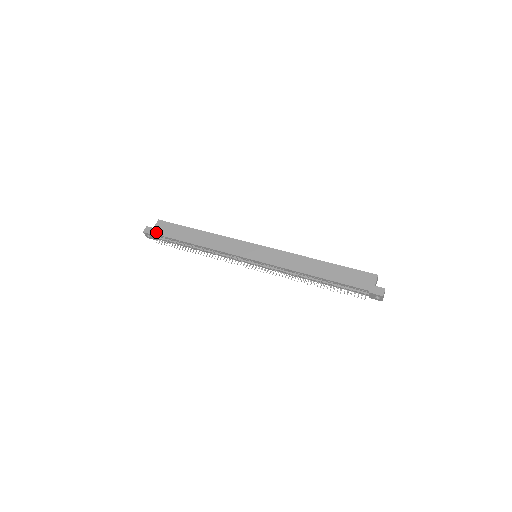
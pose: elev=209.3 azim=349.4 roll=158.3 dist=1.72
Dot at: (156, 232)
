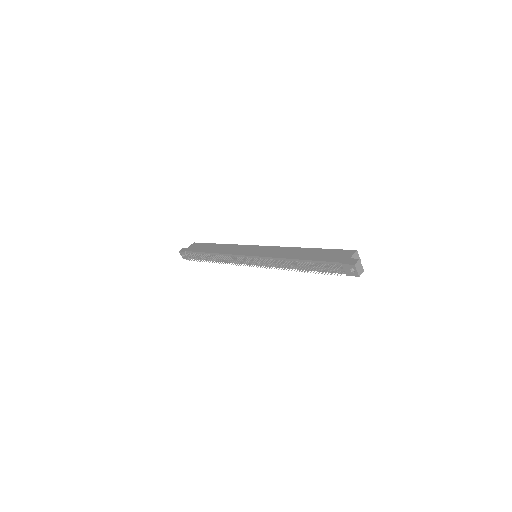
Dot at: (187, 250)
